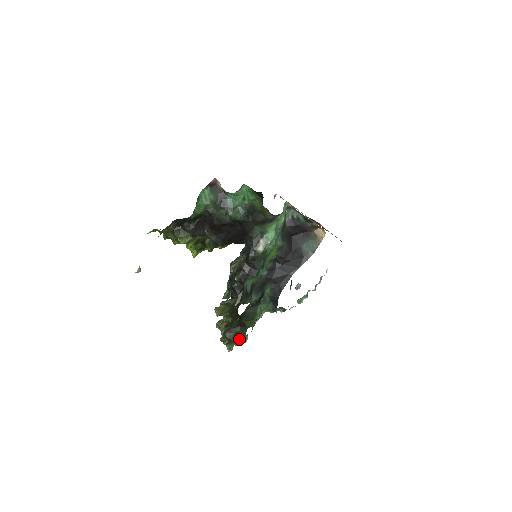
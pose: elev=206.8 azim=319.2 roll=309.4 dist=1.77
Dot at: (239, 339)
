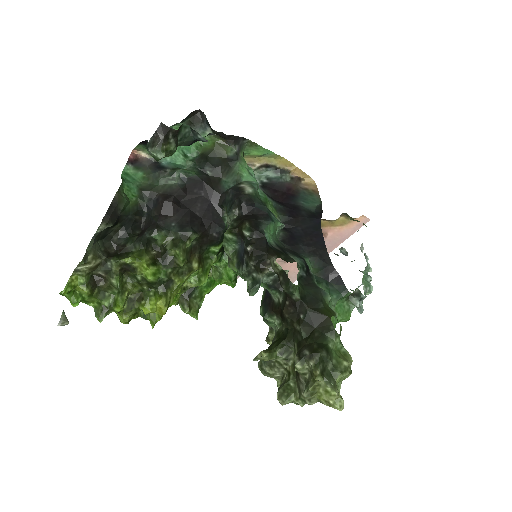
Dot at: (335, 357)
